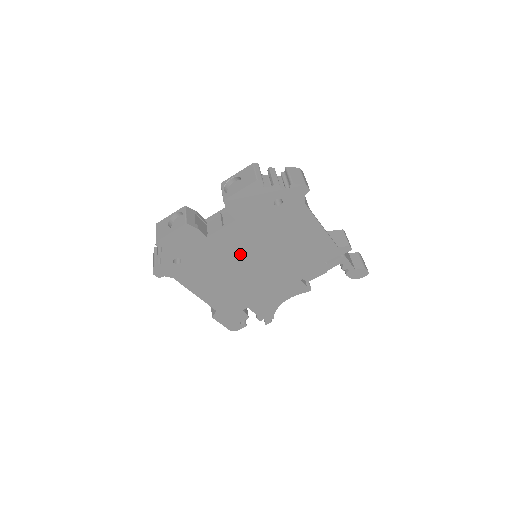
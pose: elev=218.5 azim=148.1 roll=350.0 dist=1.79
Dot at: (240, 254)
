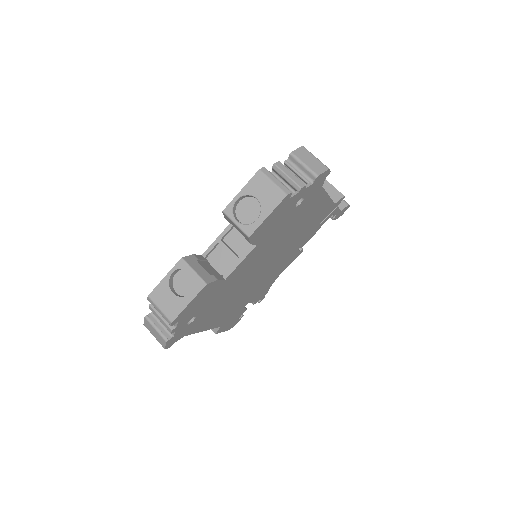
Dot at: (252, 270)
